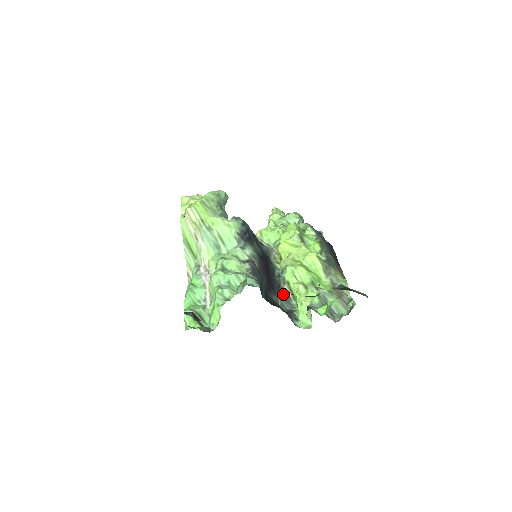
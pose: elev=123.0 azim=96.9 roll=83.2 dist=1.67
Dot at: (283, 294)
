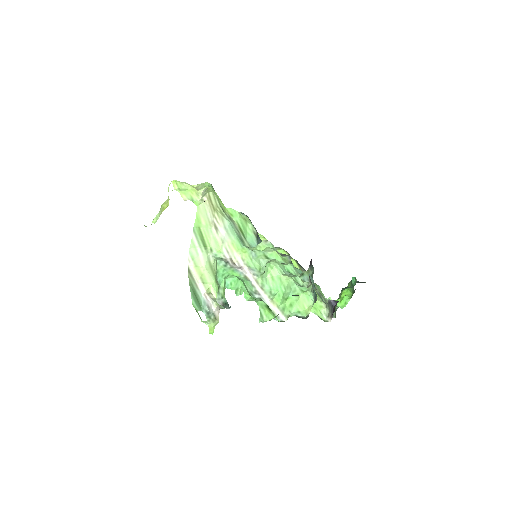
Dot at: occluded
